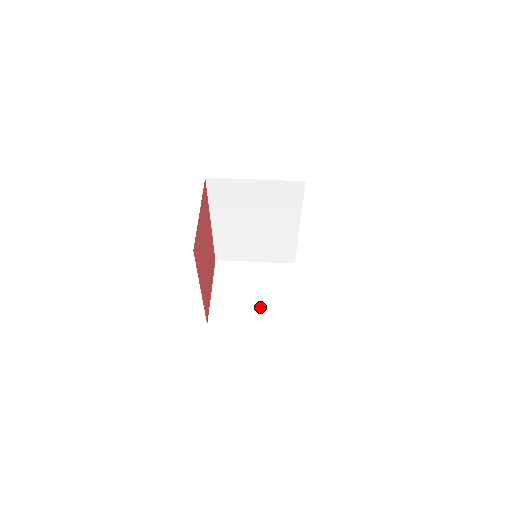
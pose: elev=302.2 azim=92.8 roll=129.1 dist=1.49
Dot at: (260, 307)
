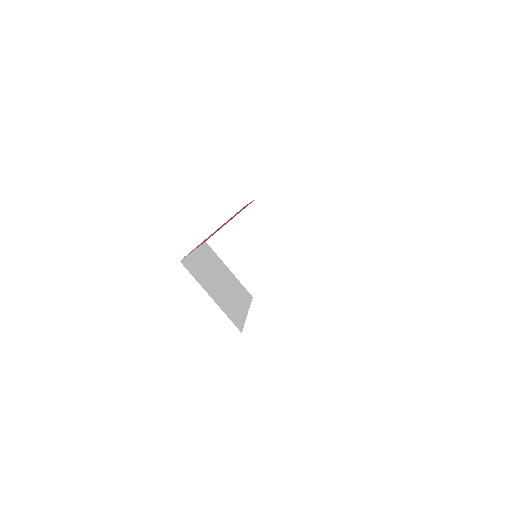
Dot at: (248, 263)
